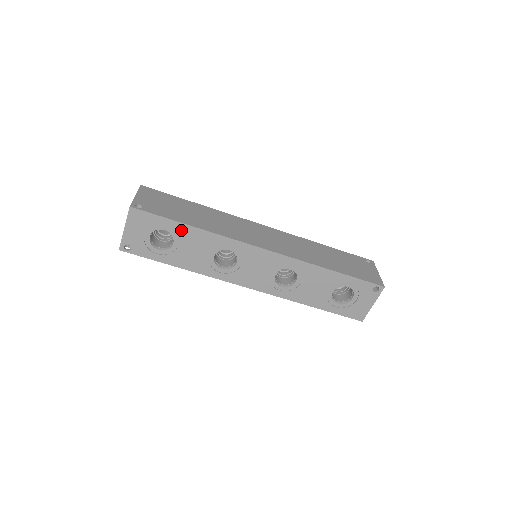
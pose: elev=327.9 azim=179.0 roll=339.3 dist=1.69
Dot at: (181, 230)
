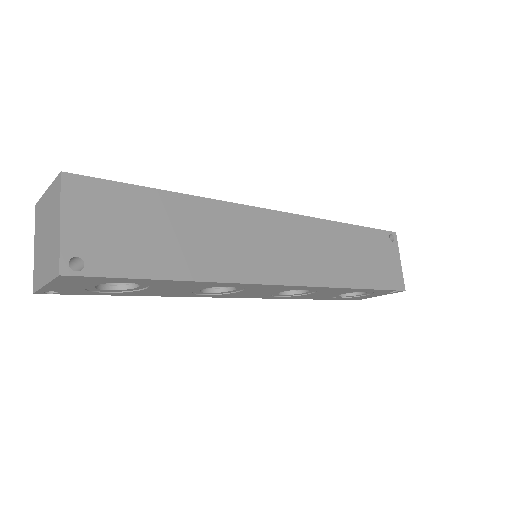
Dot at: (157, 282)
